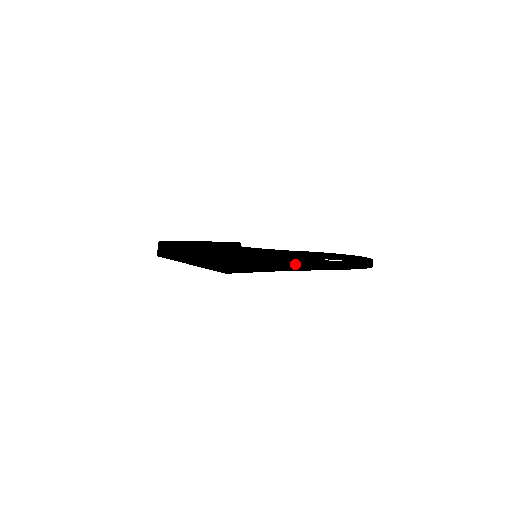
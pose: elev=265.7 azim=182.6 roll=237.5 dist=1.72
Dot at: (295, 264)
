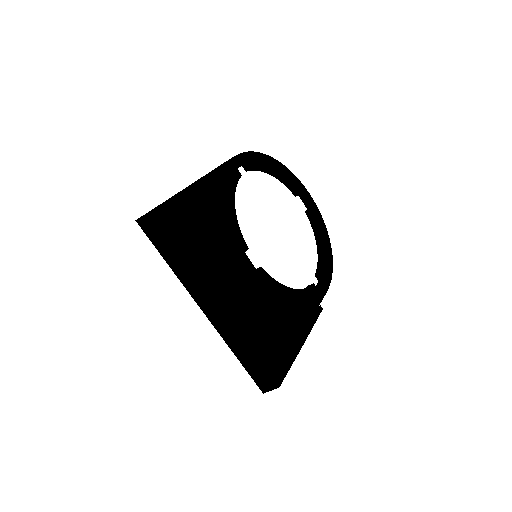
Dot at: occluded
